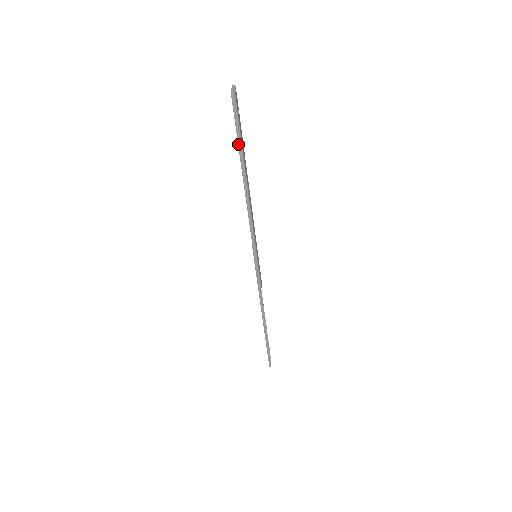
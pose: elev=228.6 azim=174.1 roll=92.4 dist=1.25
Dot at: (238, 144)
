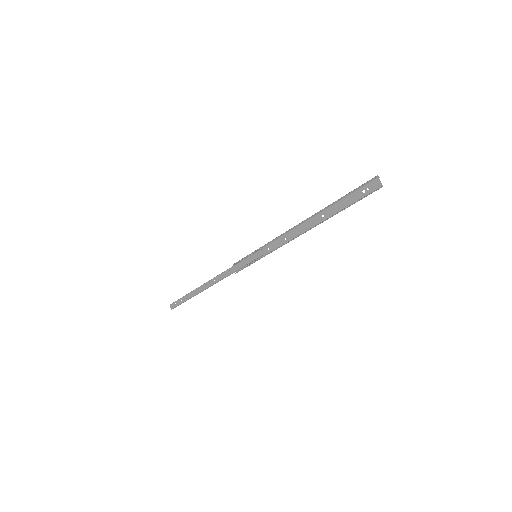
Dot at: (343, 209)
